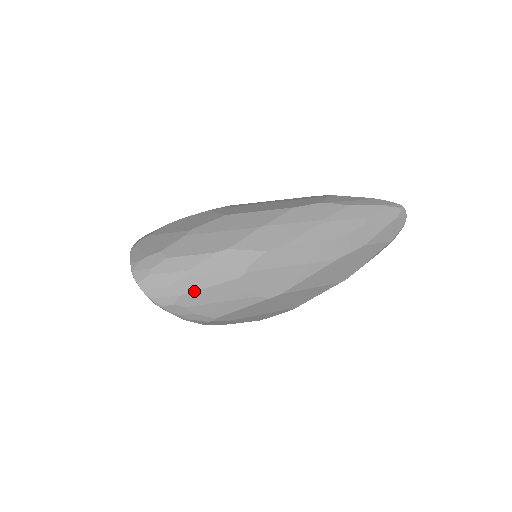
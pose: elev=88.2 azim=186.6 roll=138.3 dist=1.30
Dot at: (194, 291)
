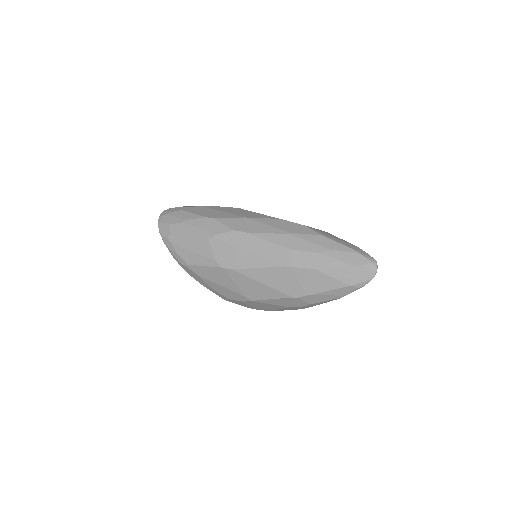
Dot at: (180, 234)
